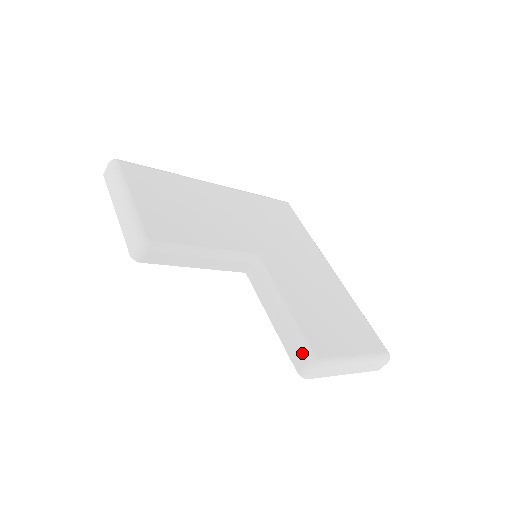
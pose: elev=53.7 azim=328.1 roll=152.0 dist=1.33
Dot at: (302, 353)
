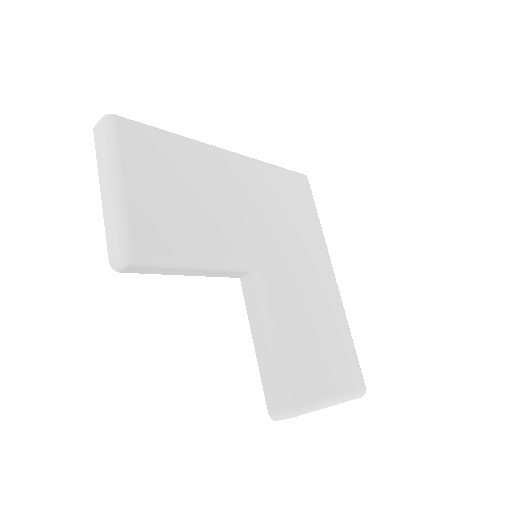
Dot at: (279, 398)
